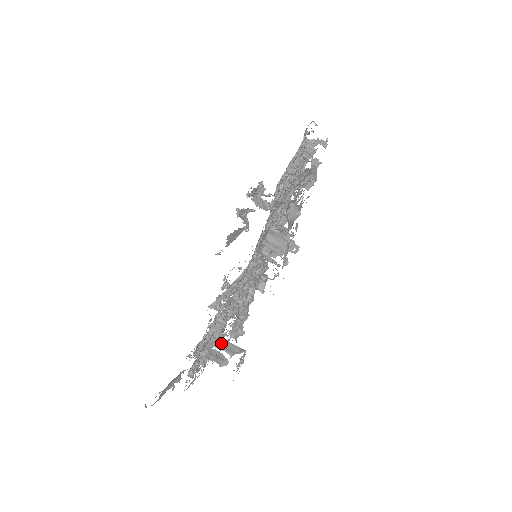
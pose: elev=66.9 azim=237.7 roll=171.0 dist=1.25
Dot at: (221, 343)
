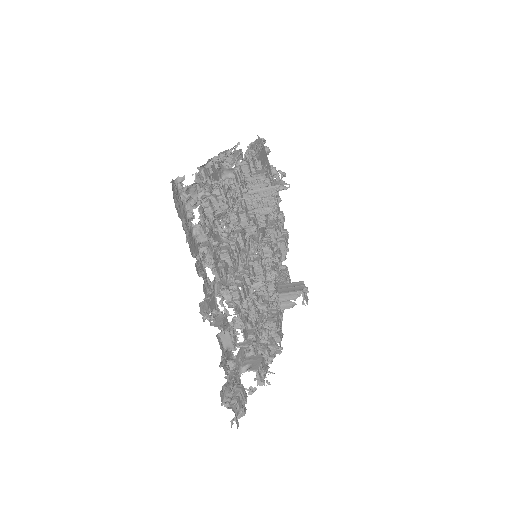
Dot at: occluded
